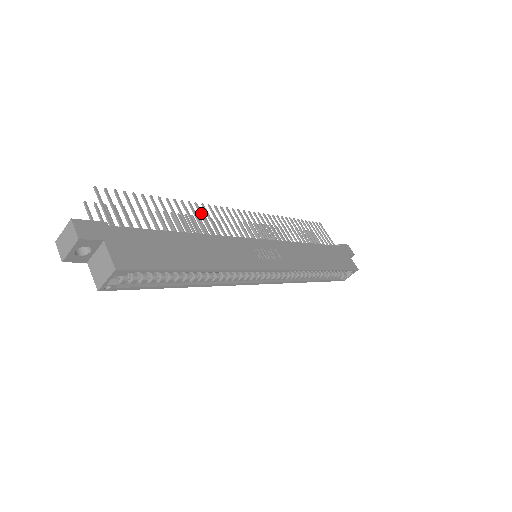
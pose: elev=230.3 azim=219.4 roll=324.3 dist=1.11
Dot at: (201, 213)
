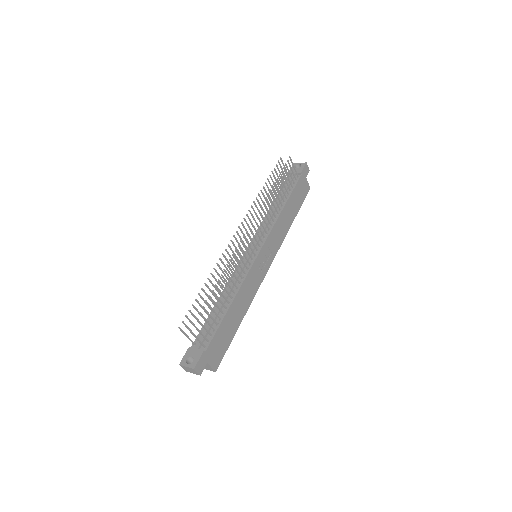
Dot at: (231, 271)
